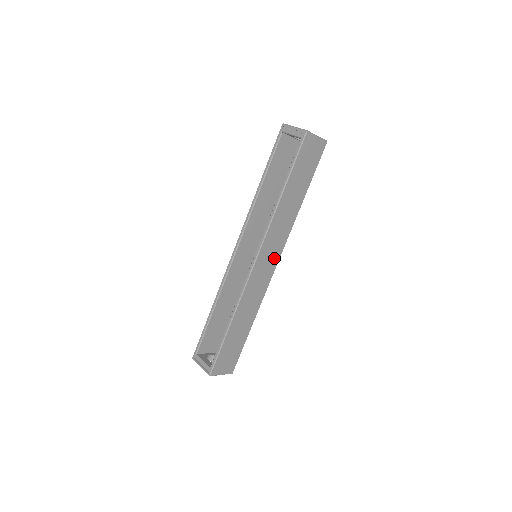
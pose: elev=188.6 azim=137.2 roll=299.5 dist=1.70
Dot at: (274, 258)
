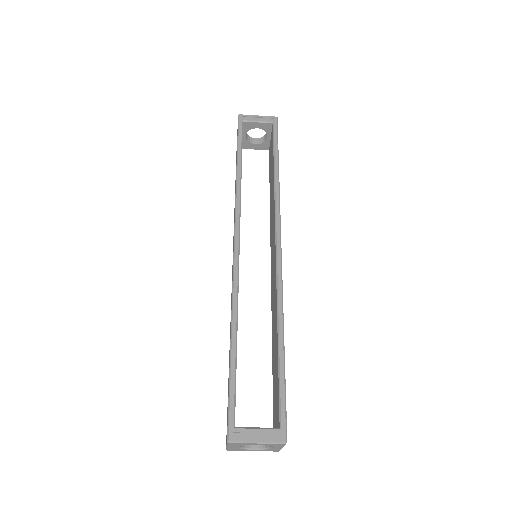
Dot at: occluded
